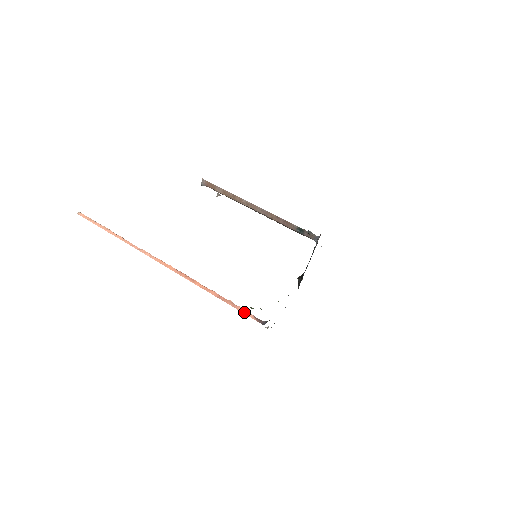
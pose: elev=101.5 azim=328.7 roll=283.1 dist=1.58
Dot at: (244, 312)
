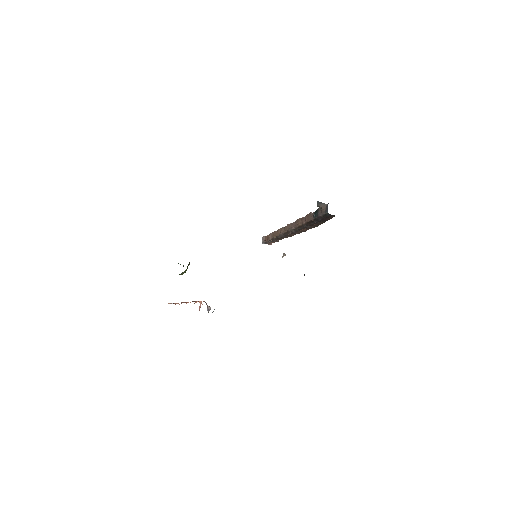
Dot at: (199, 302)
